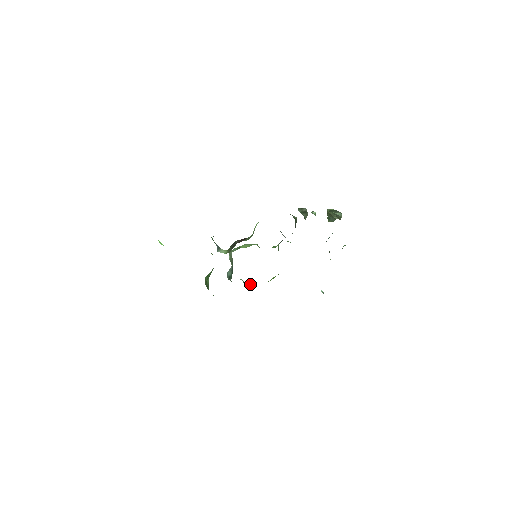
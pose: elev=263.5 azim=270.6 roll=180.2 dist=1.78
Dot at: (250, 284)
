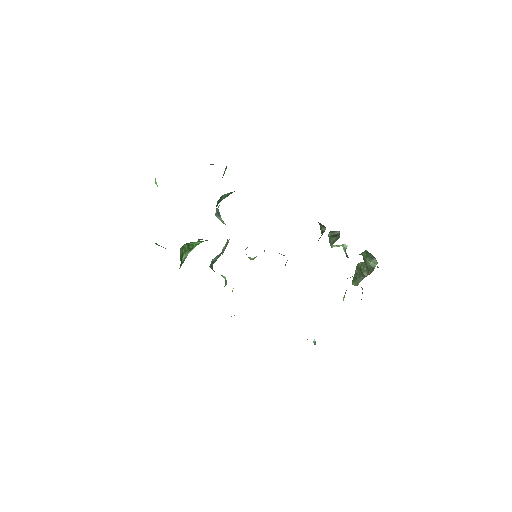
Dot at: (232, 290)
